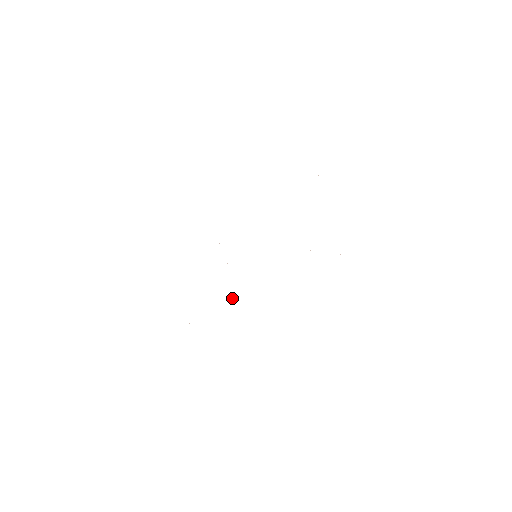
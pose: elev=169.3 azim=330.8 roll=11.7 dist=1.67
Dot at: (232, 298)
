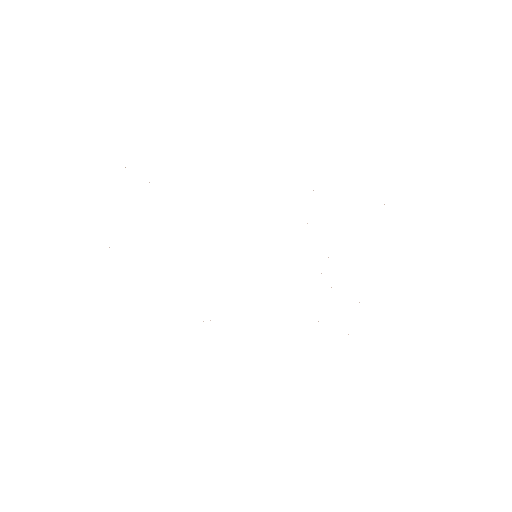
Dot at: occluded
